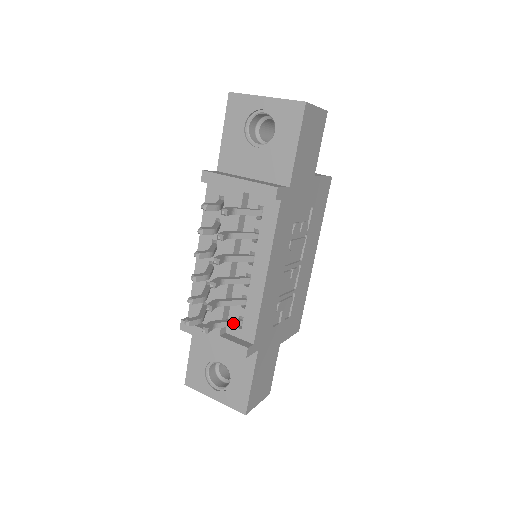
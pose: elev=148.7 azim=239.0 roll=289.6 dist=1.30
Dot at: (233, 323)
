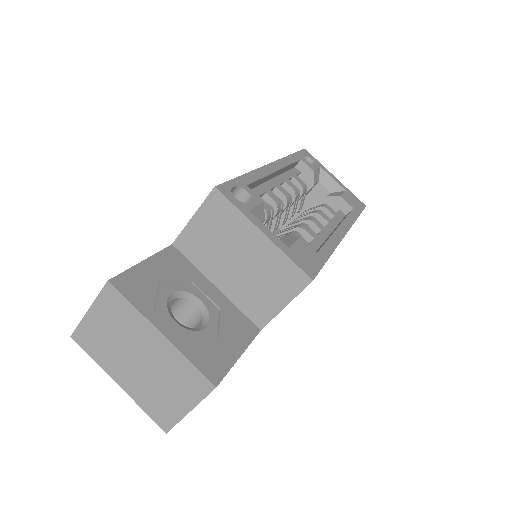
Dot at: occluded
